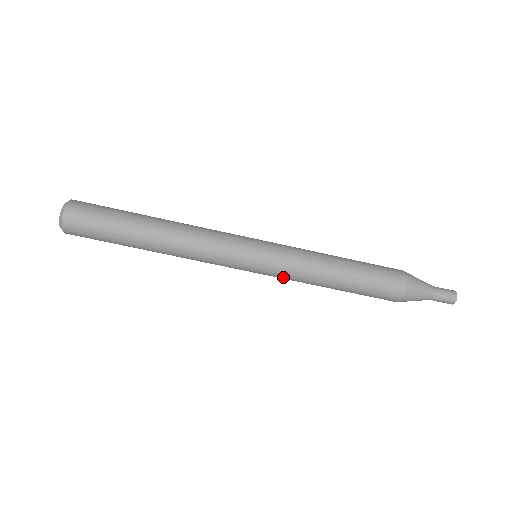
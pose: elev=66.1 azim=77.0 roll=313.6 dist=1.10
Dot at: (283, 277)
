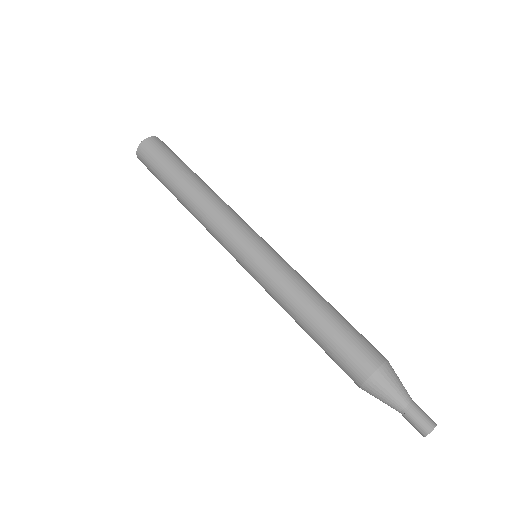
Dot at: (264, 285)
